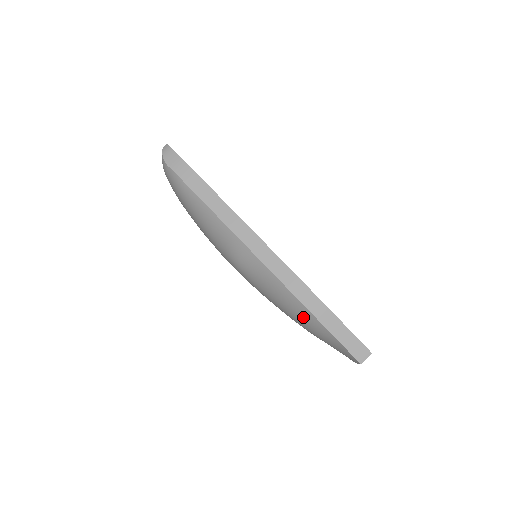
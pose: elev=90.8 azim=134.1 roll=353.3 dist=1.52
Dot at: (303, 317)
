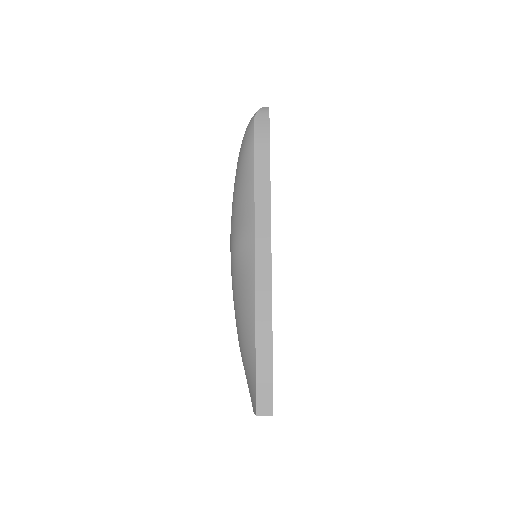
Dot at: (246, 334)
